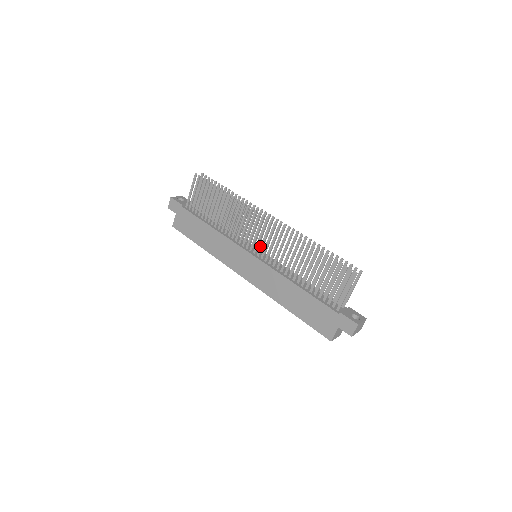
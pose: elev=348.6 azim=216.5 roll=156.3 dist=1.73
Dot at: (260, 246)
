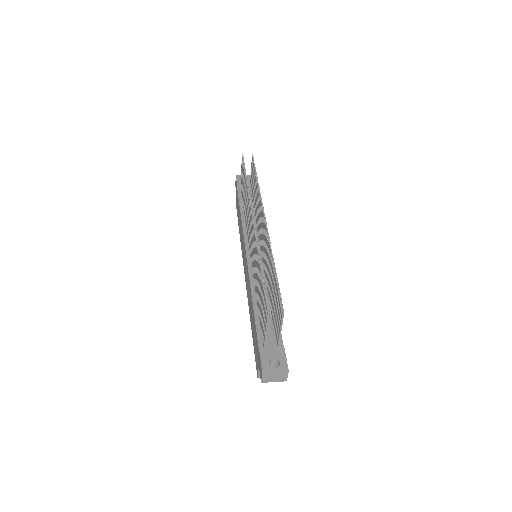
Dot at: (251, 247)
